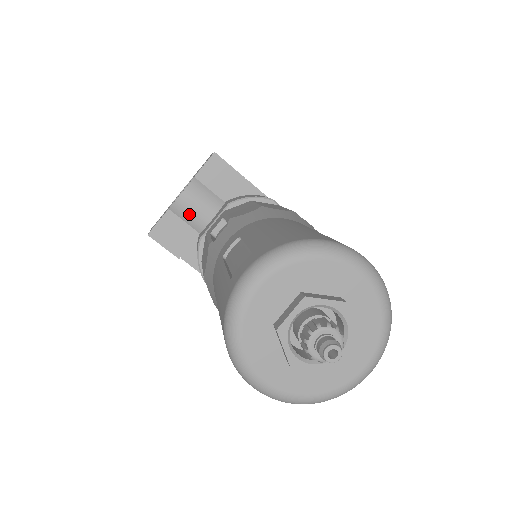
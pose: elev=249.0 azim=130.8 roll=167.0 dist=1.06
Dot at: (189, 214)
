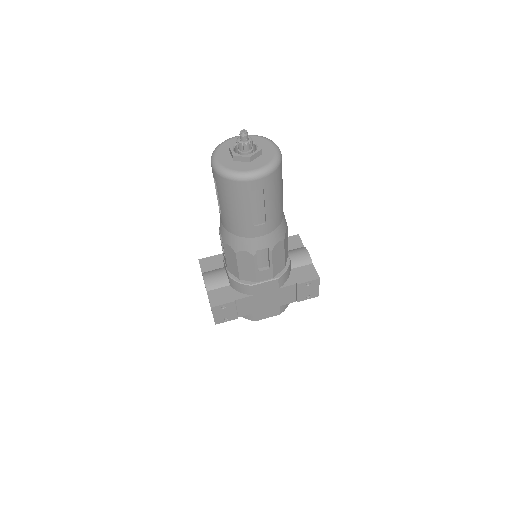
Dot at: (216, 283)
